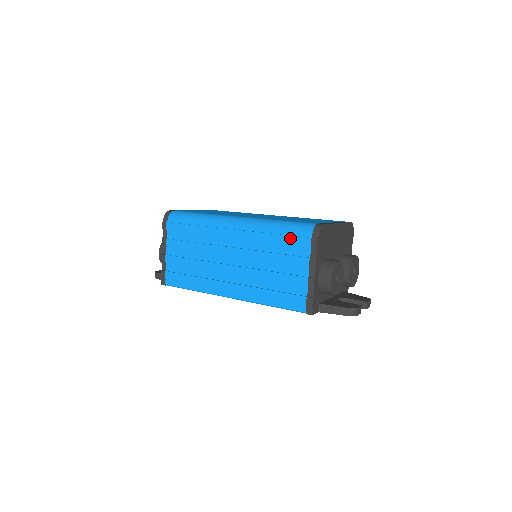
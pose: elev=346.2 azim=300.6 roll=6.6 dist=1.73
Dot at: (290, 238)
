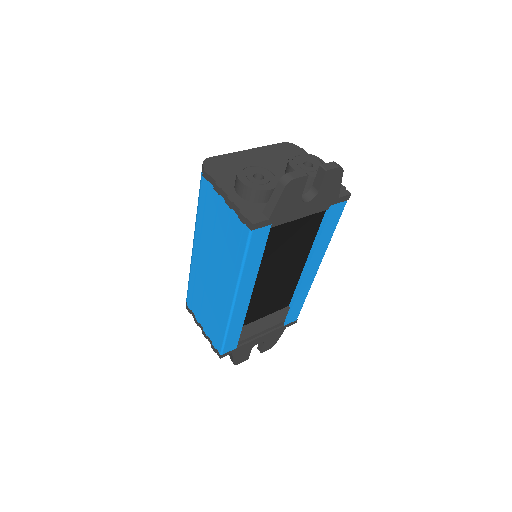
Dot at: (201, 197)
